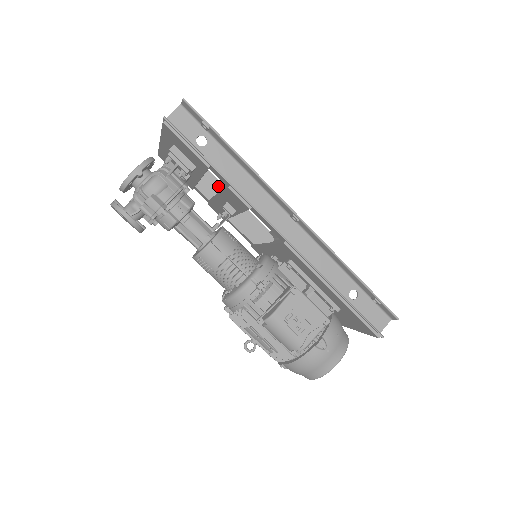
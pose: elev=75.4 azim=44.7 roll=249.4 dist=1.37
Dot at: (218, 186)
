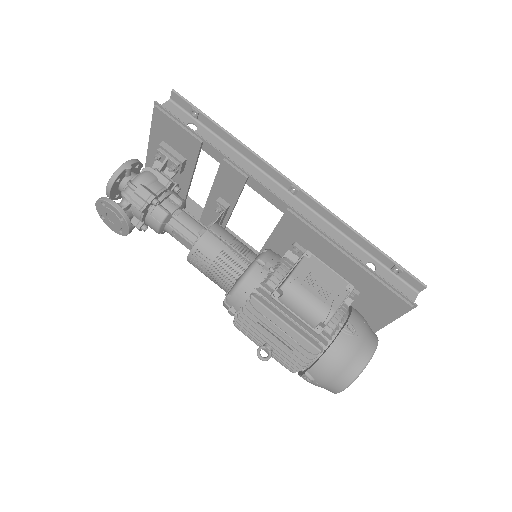
Dot at: occluded
